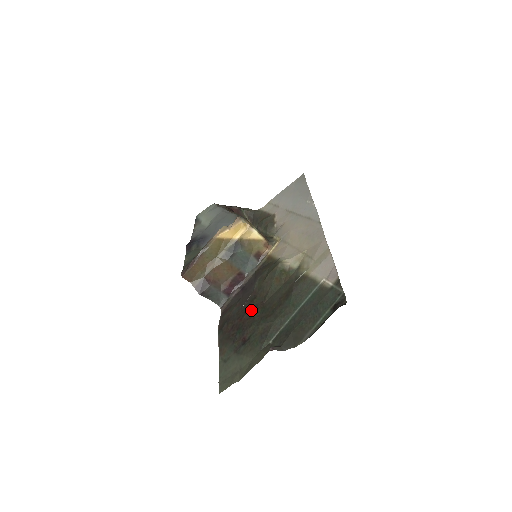
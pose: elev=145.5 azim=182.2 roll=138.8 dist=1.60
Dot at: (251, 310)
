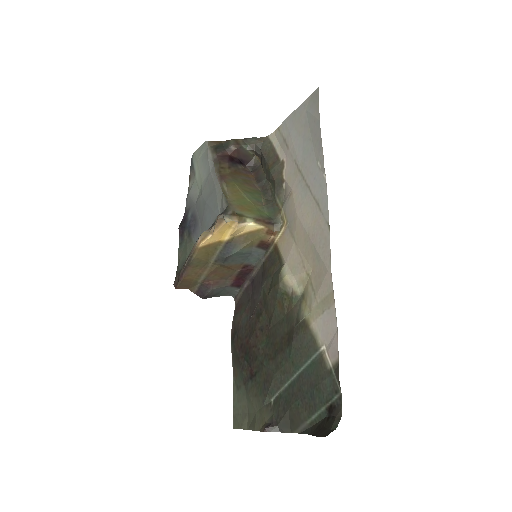
Dot at: (257, 333)
